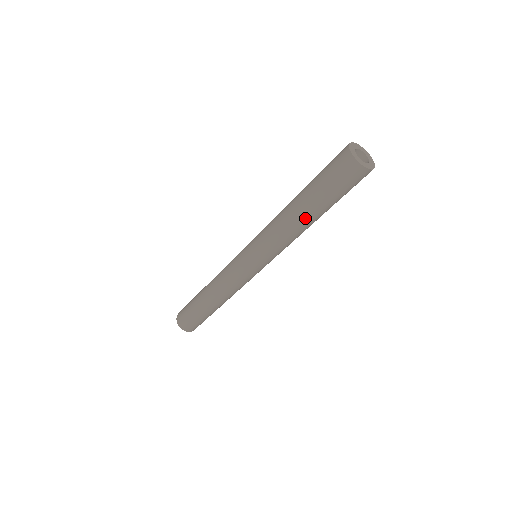
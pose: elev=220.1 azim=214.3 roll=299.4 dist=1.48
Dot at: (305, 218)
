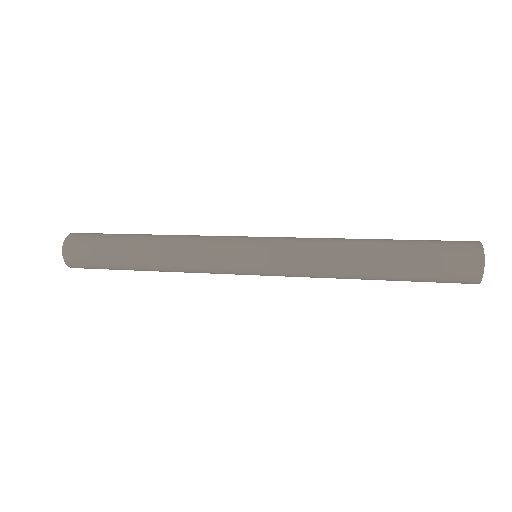
Dot at: occluded
